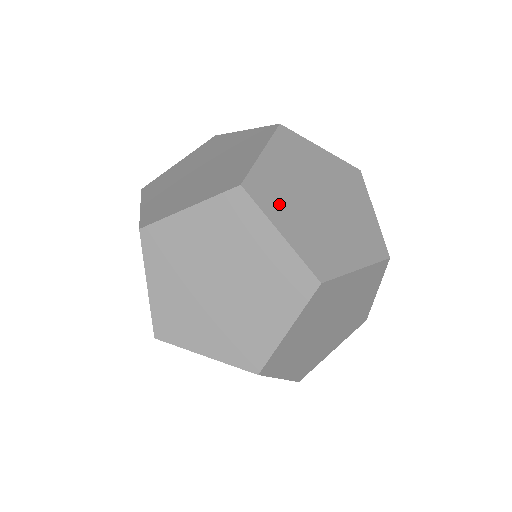
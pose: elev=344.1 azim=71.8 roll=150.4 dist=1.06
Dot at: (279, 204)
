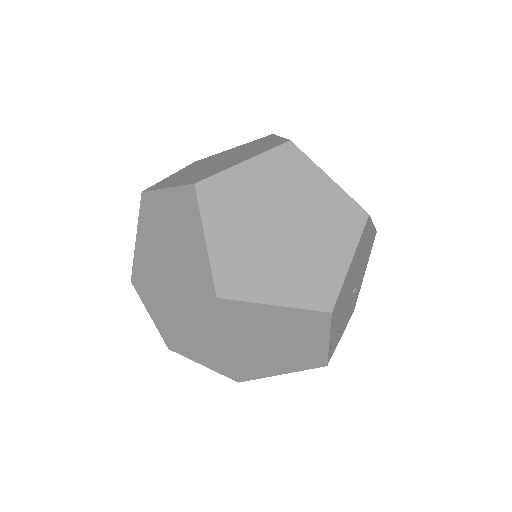
Dot at: (225, 213)
